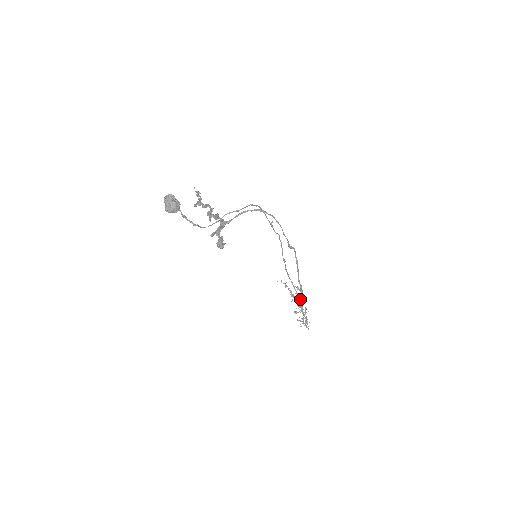
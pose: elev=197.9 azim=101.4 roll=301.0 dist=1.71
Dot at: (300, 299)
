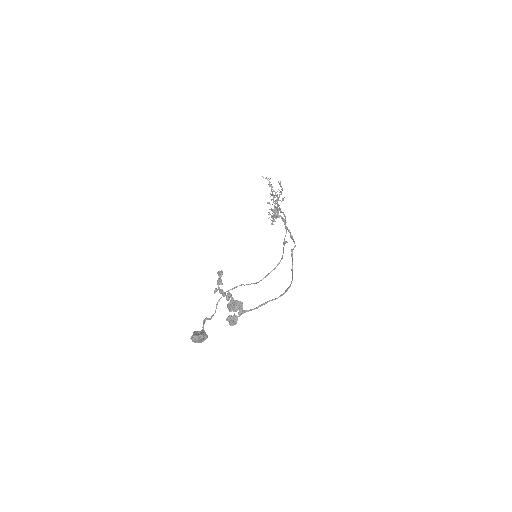
Dot at: occluded
